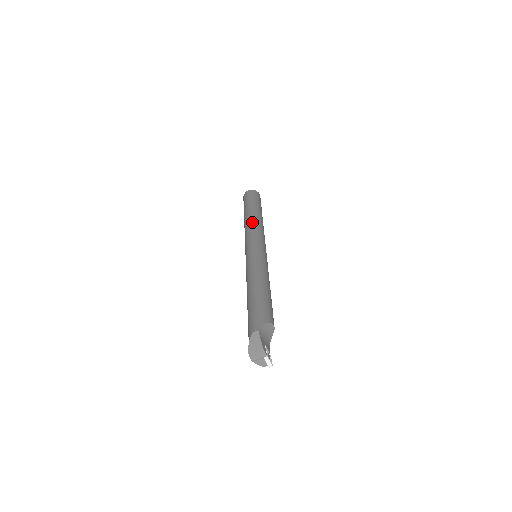
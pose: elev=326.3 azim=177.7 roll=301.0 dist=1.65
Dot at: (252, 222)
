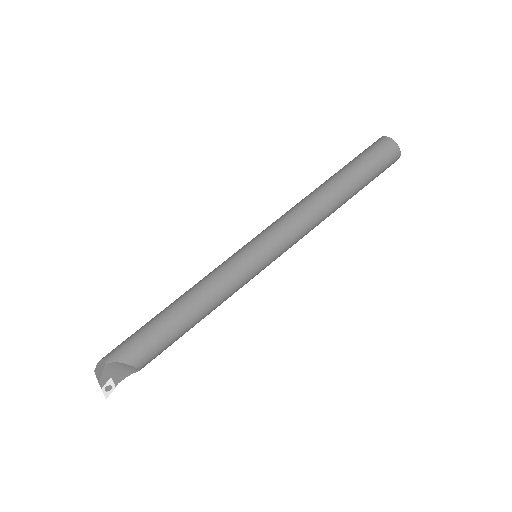
Dot at: (307, 203)
